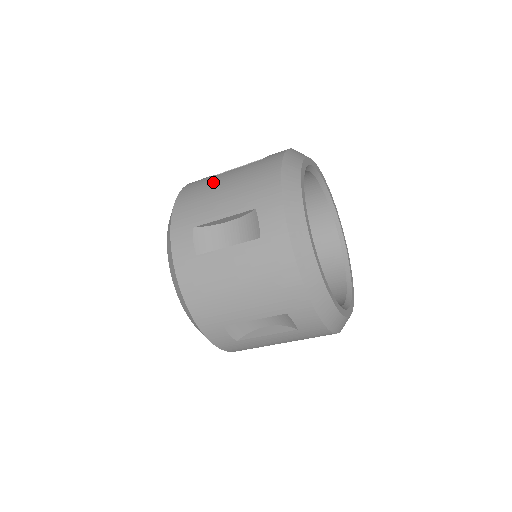
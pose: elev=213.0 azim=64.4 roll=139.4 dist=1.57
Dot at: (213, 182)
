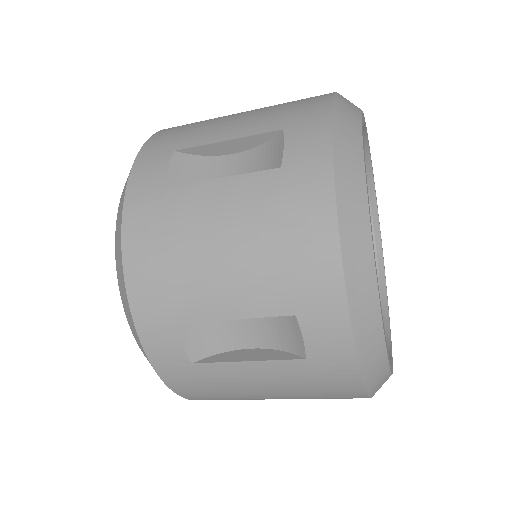
Dot at: (190, 219)
